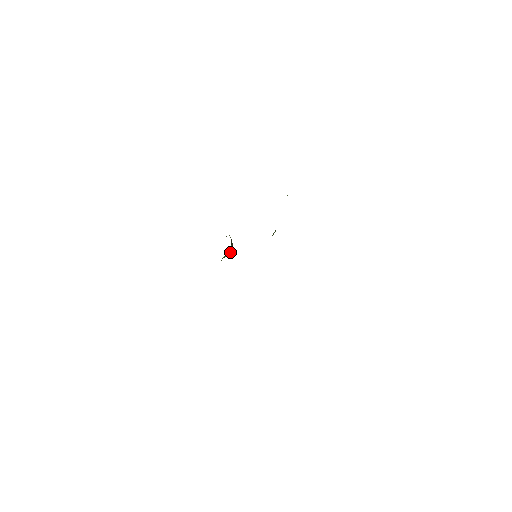
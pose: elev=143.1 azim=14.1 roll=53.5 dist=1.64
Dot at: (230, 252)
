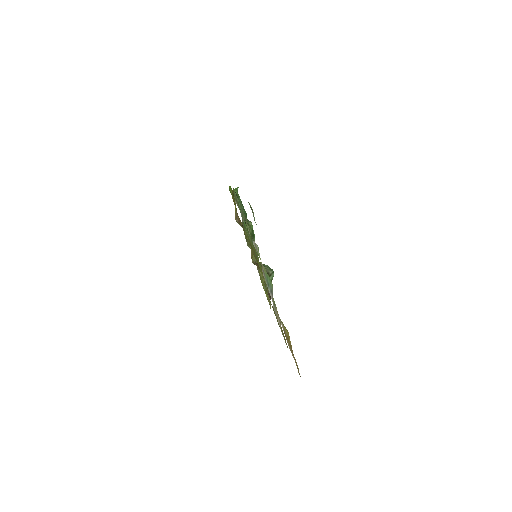
Dot at: (270, 273)
